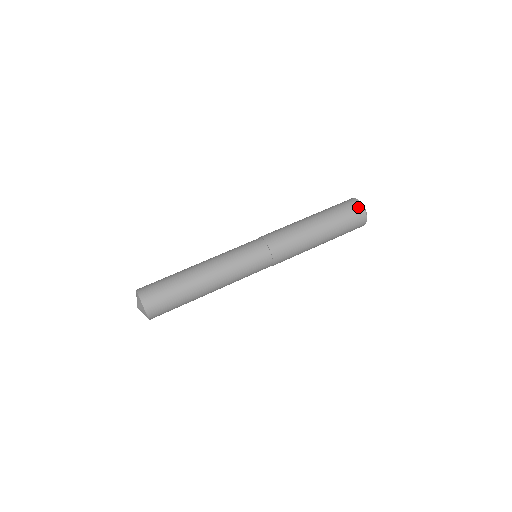
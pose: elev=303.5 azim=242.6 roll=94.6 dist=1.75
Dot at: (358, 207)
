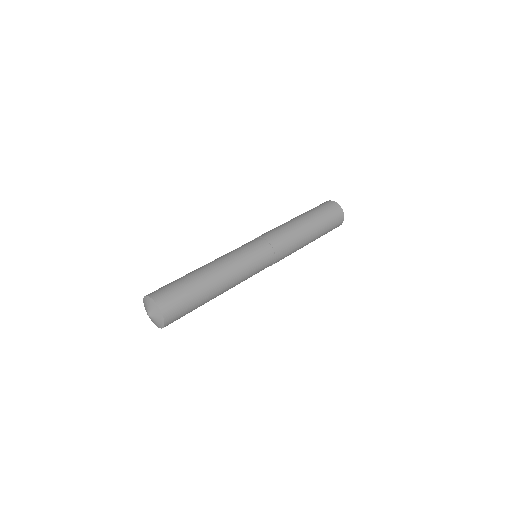
Dot at: (335, 206)
